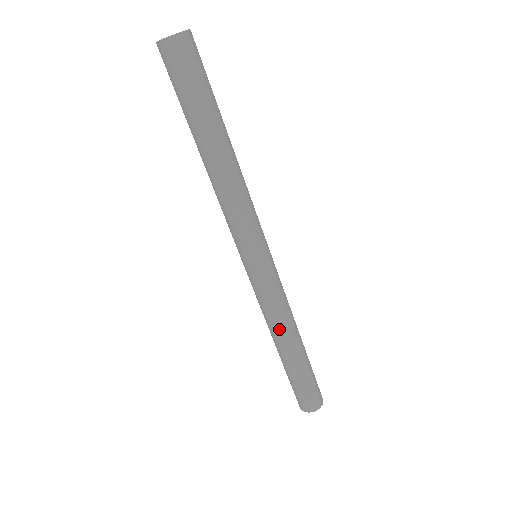
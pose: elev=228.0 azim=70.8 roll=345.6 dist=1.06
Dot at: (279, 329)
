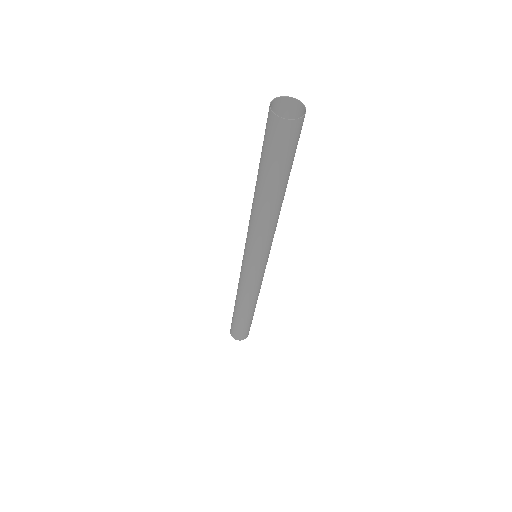
Dot at: (247, 301)
